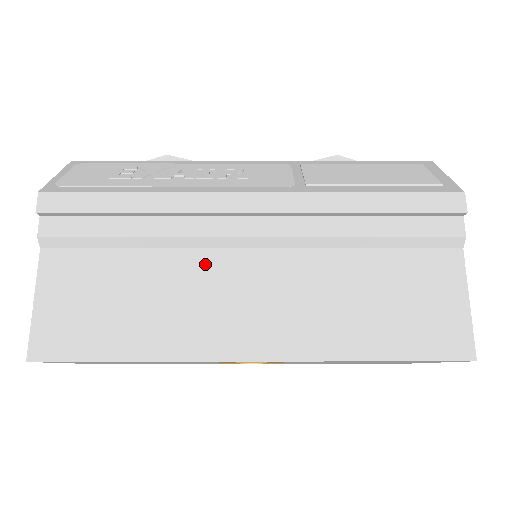
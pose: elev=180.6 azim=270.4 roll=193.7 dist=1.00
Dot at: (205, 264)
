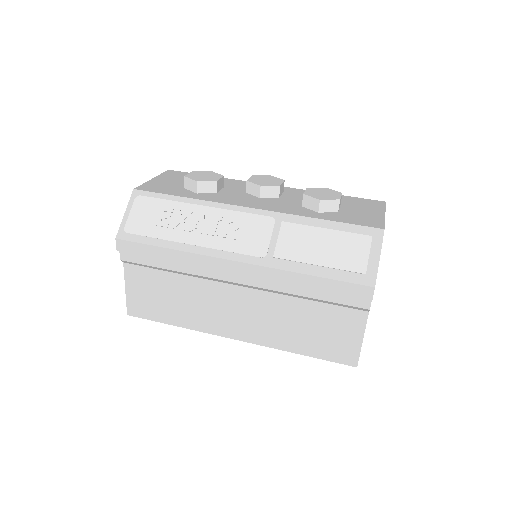
Dot at: (211, 289)
